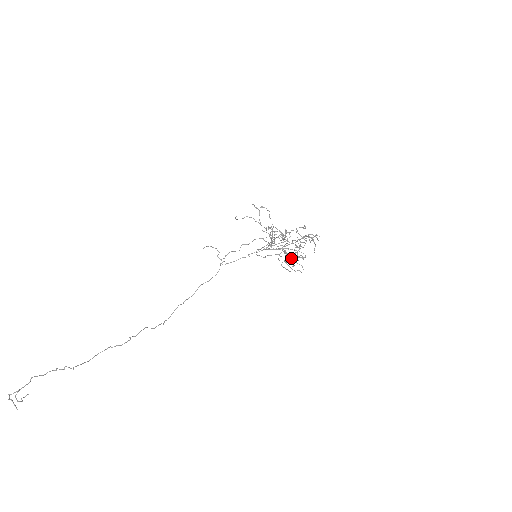
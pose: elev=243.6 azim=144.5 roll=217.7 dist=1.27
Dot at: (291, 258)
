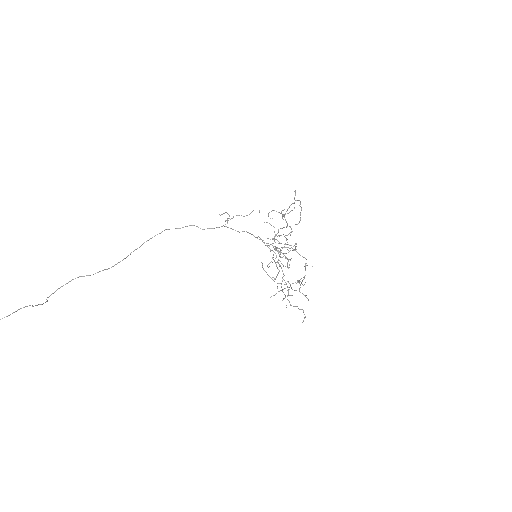
Dot at: (279, 265)
